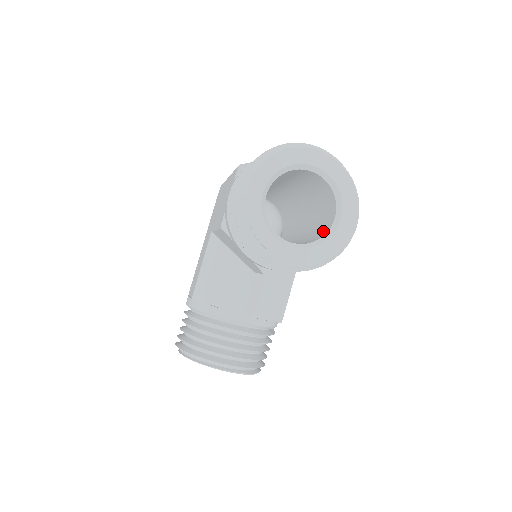
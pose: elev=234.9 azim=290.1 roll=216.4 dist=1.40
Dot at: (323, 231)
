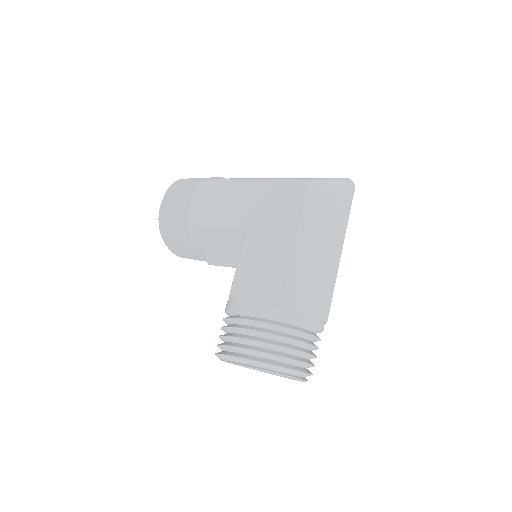
Dot at: occluded
